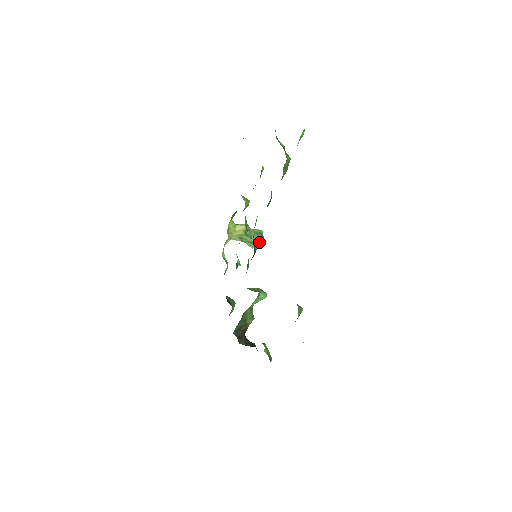
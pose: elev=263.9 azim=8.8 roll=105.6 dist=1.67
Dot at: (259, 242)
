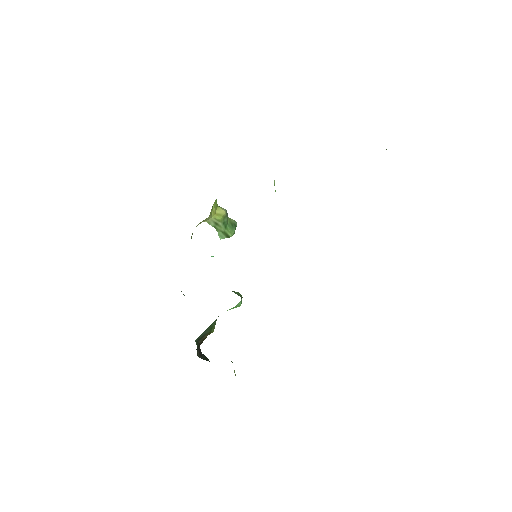
Dot at: (231, 235)
